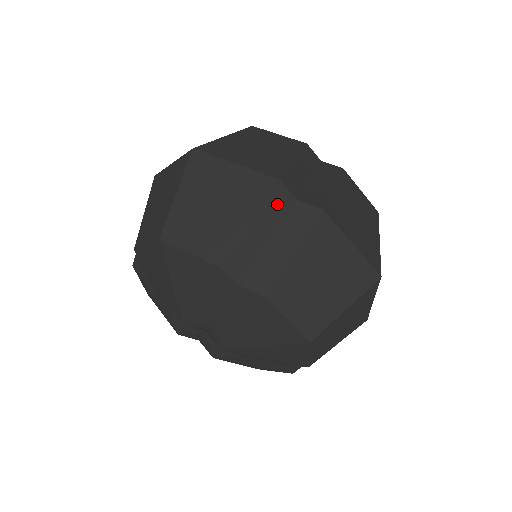
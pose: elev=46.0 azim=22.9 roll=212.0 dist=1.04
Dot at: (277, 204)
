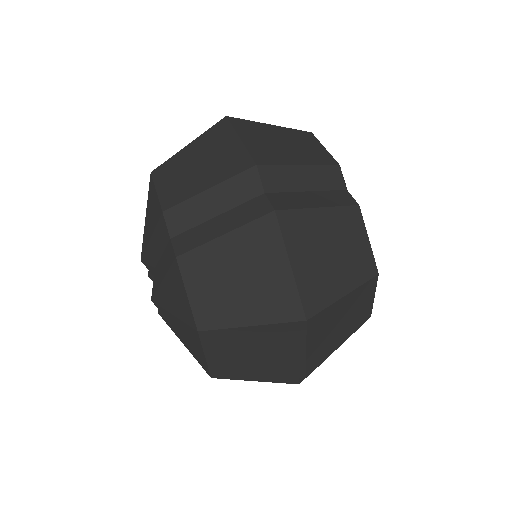
Dot at: (242, 186)
